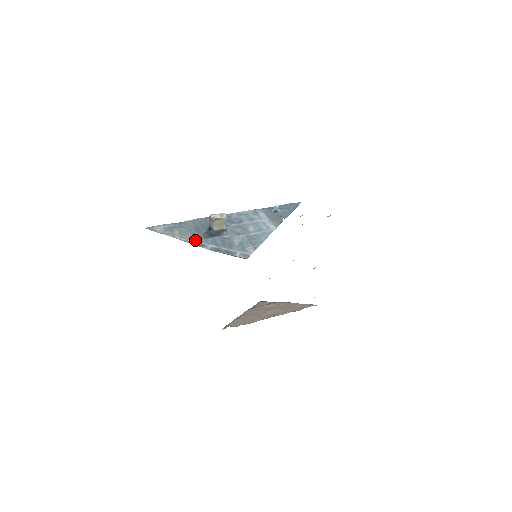
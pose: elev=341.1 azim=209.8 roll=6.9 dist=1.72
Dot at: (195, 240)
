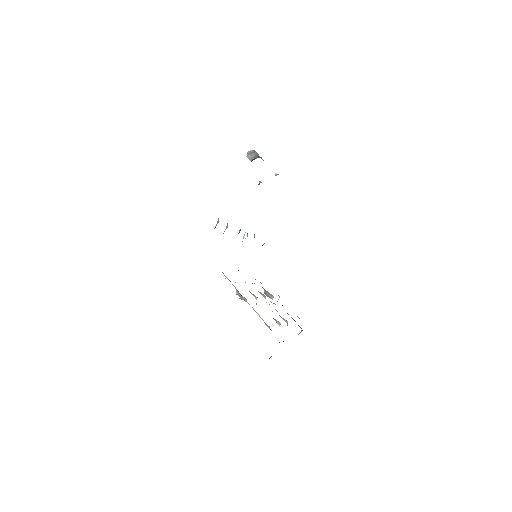
Dot at: occluded
